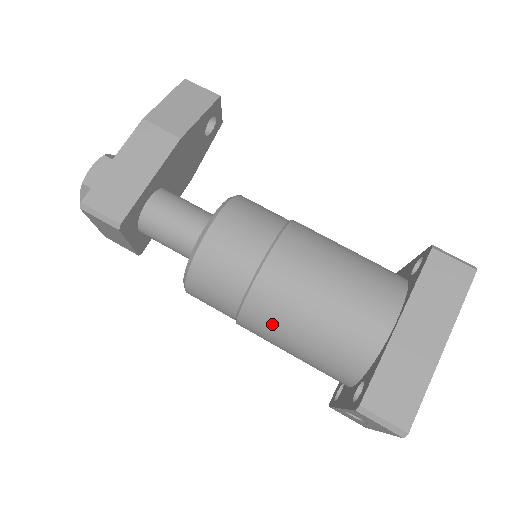
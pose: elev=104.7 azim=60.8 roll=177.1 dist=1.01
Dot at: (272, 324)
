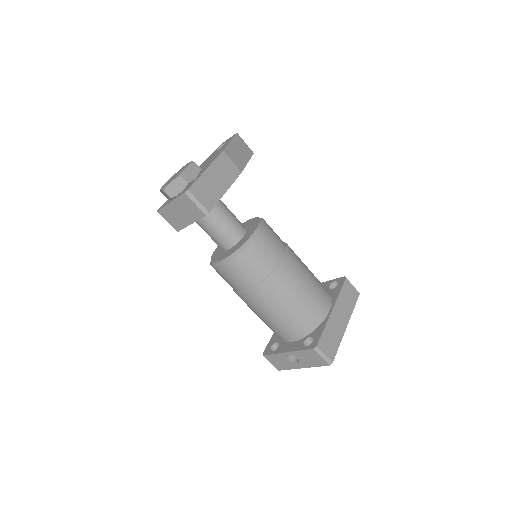
Dot at: (274, 297)
